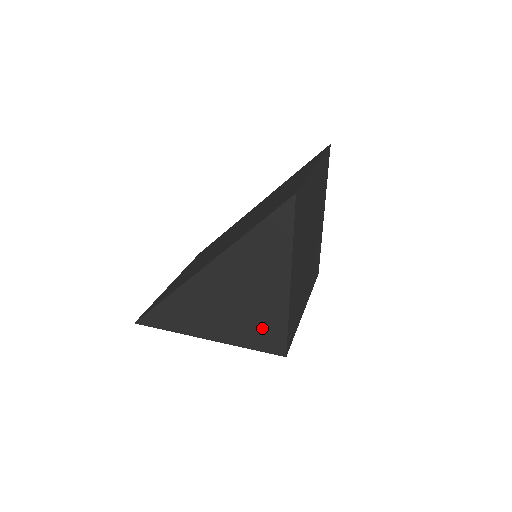
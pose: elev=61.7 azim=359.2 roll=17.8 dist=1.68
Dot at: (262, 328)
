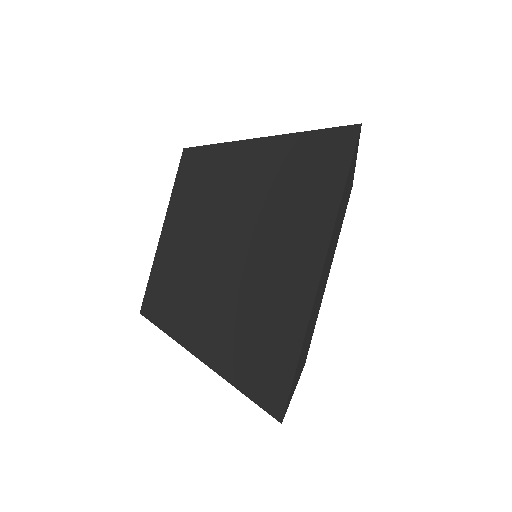
Dot at: occluded
